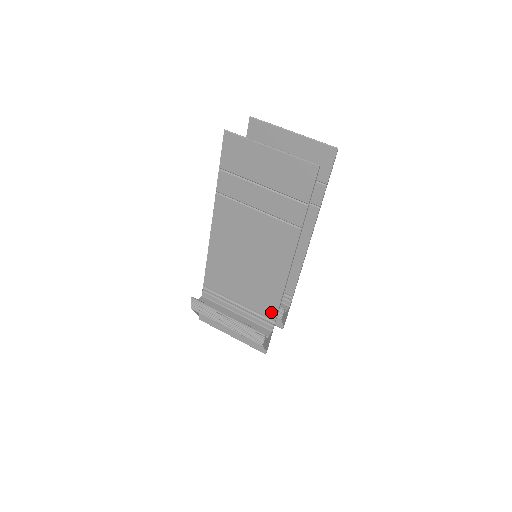
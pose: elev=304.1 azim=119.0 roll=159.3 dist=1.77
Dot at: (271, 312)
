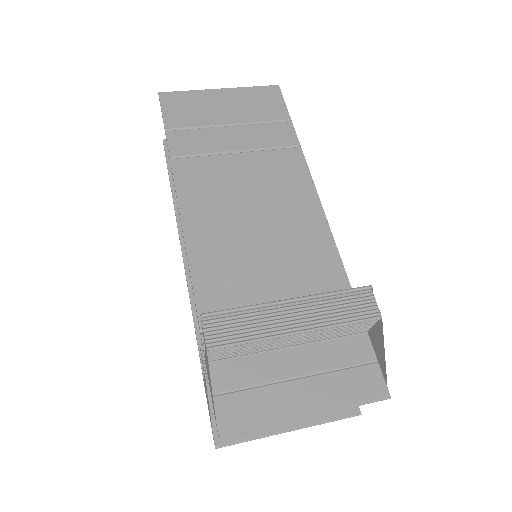
Dot at: (340, 289)
